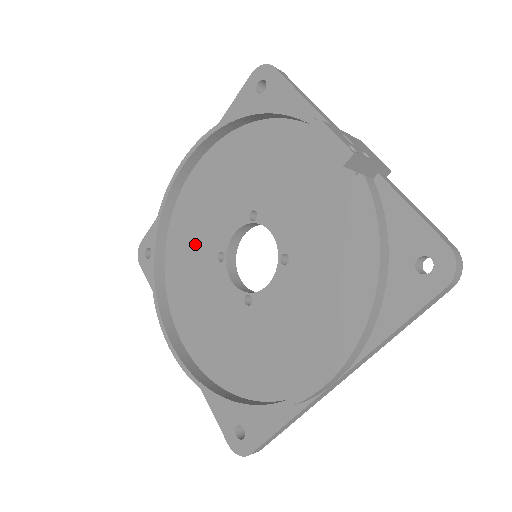
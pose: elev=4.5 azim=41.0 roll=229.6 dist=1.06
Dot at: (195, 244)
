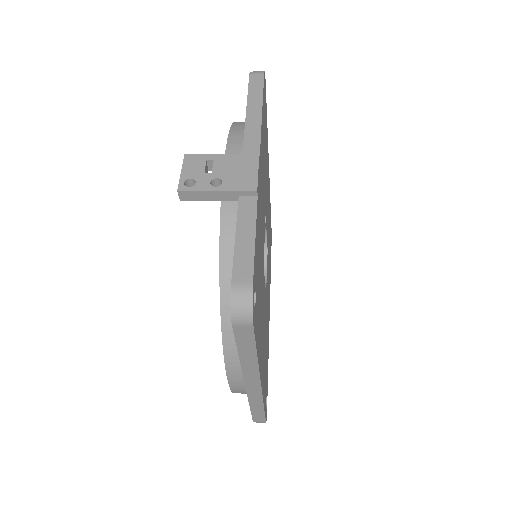
Dot at: occluded
